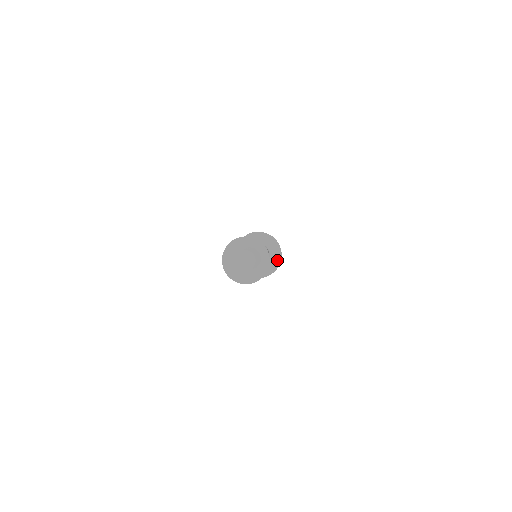
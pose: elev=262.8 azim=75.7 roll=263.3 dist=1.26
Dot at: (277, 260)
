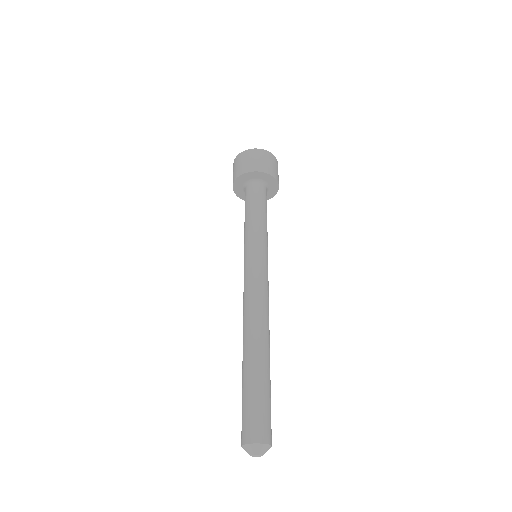
Dot at: (271, 195)
